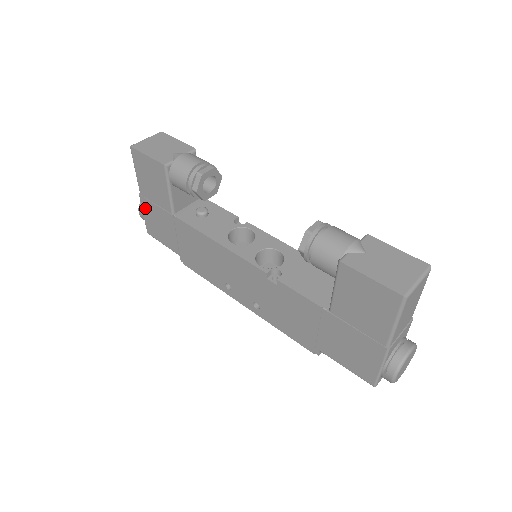
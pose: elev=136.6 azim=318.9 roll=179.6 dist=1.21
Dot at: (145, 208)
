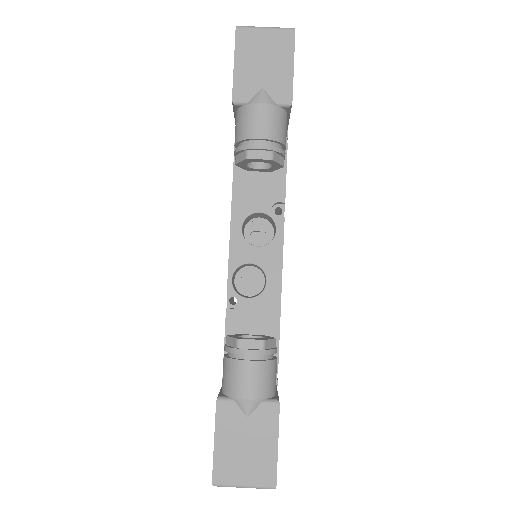
Dot at: occluded
